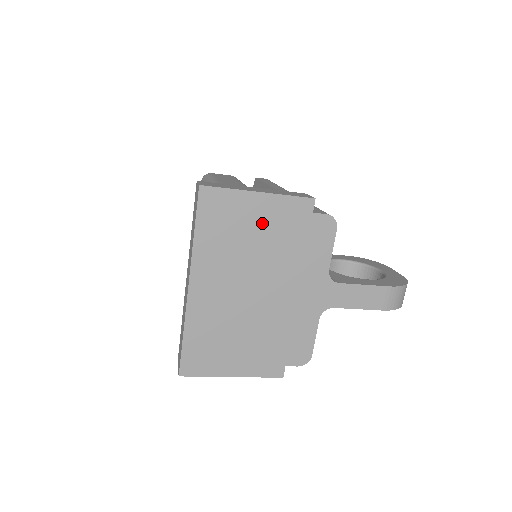
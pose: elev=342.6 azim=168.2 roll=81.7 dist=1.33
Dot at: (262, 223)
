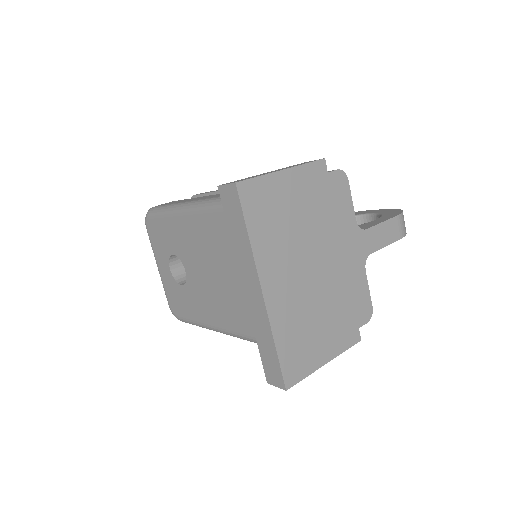
Dot at: (296, 199)
